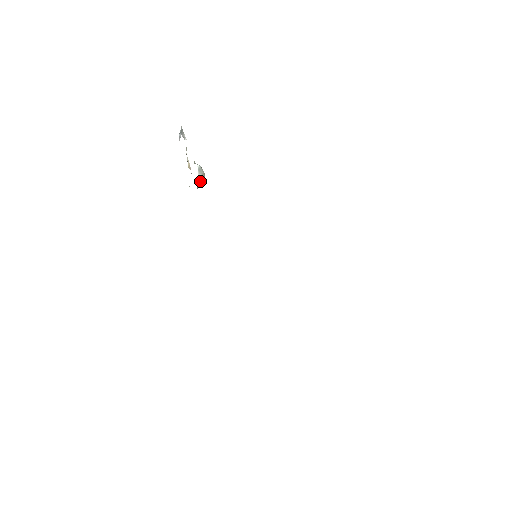
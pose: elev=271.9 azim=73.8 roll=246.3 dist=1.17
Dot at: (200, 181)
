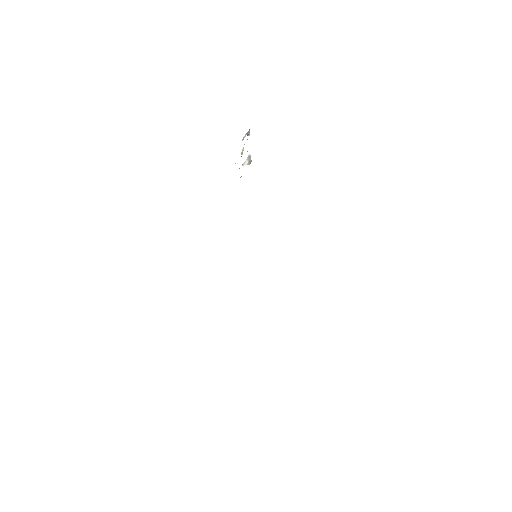
Dot at: (245, 164)
